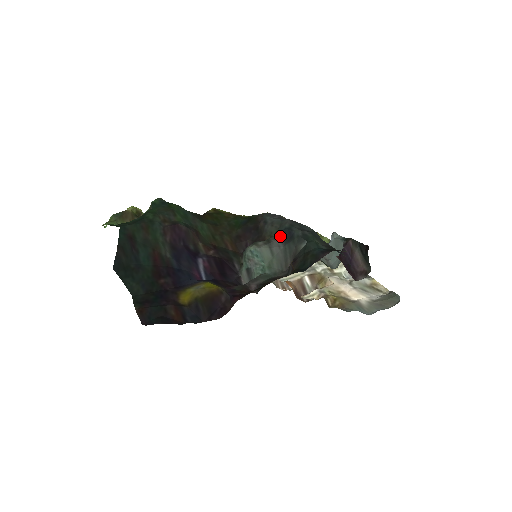
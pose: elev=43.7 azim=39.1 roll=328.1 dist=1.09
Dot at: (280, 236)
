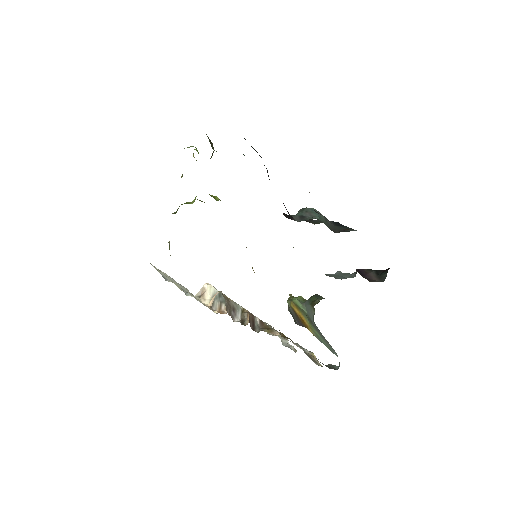
Dot at: (332, 221)
